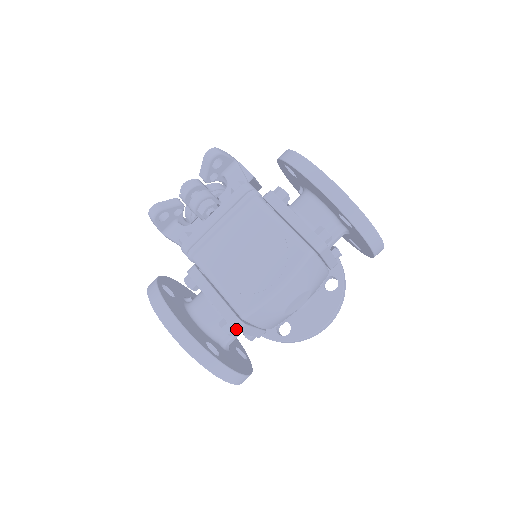
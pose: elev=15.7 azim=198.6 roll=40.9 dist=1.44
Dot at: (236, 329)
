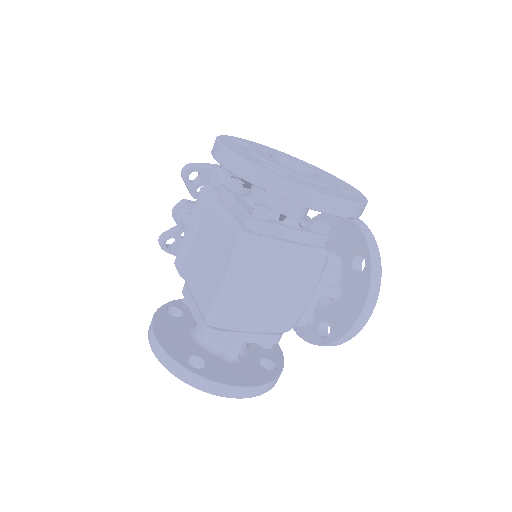
Dot at: (209, 338)
